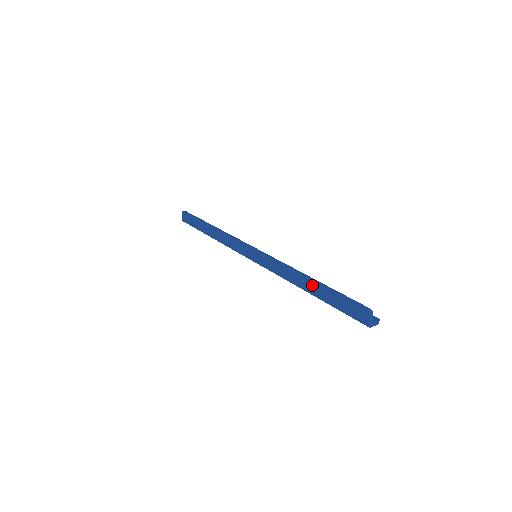
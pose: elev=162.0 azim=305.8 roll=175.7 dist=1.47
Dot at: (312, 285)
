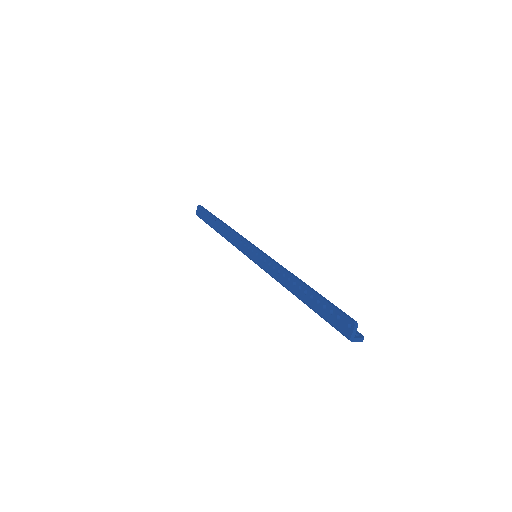
Dot at: (303, 290)
